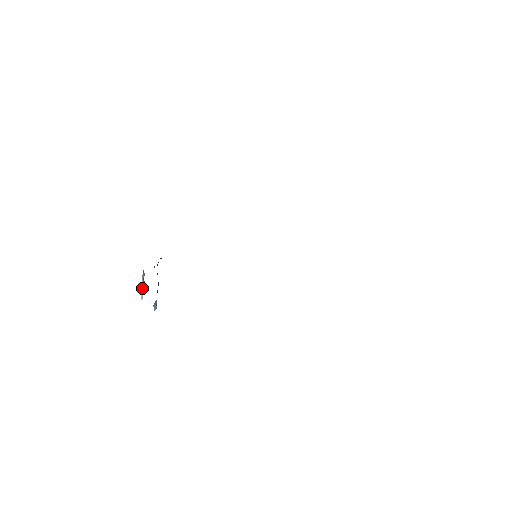
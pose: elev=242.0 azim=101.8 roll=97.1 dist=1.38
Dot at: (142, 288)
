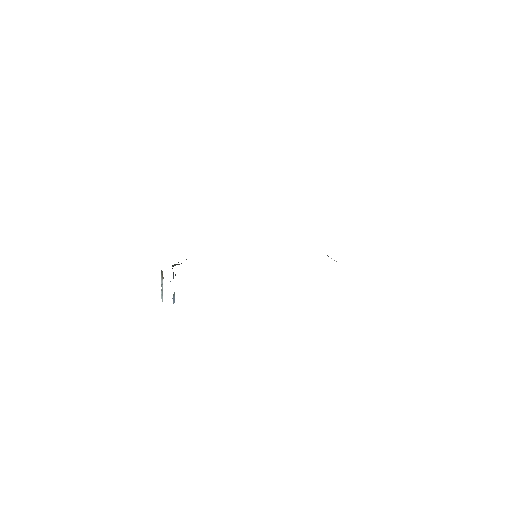
Dot at: occluded
